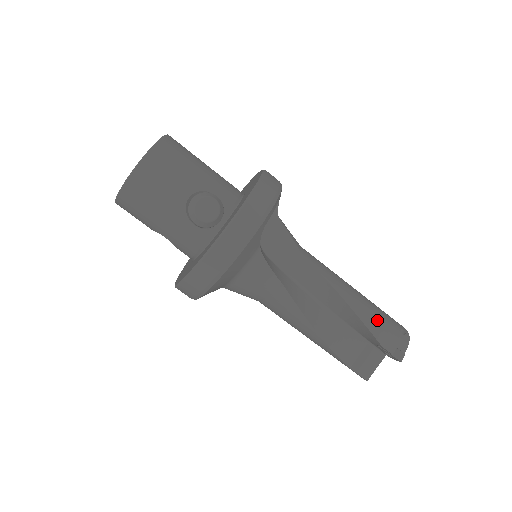
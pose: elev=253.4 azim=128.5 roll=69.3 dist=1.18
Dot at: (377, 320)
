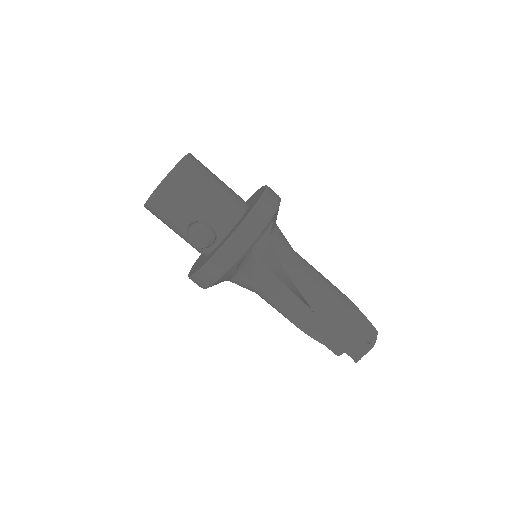
Dot at: (343, 330)
